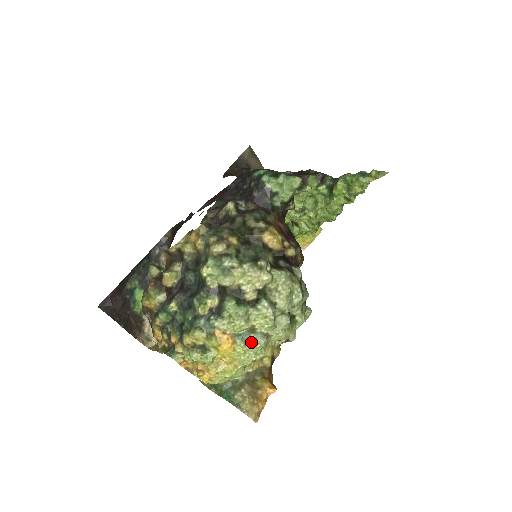
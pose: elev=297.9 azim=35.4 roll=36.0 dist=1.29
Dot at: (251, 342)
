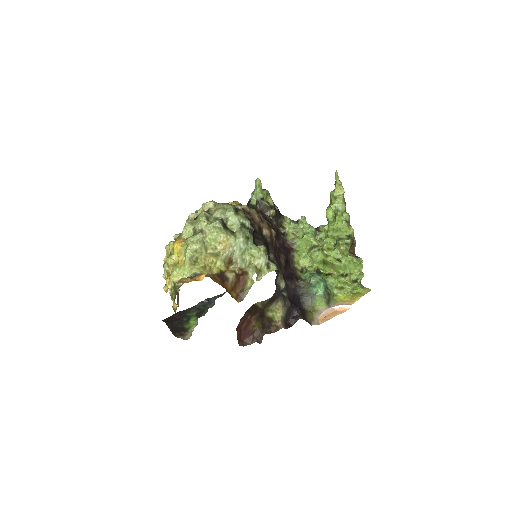
Dot at: (191, 236)
